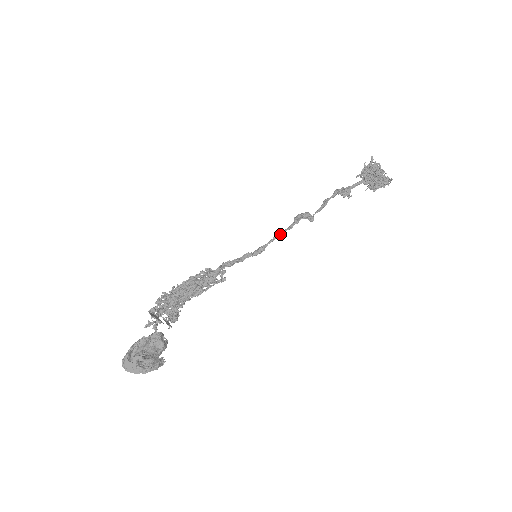
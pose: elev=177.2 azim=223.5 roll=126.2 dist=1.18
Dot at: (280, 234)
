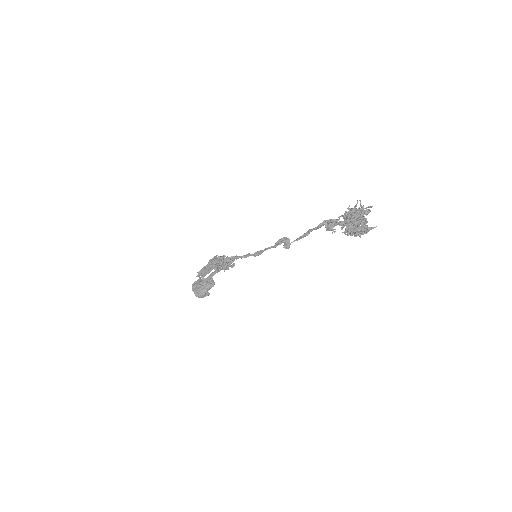
Dot at: (268, 248)
